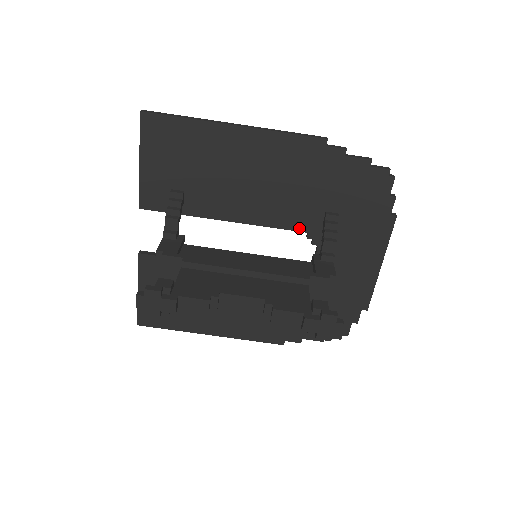
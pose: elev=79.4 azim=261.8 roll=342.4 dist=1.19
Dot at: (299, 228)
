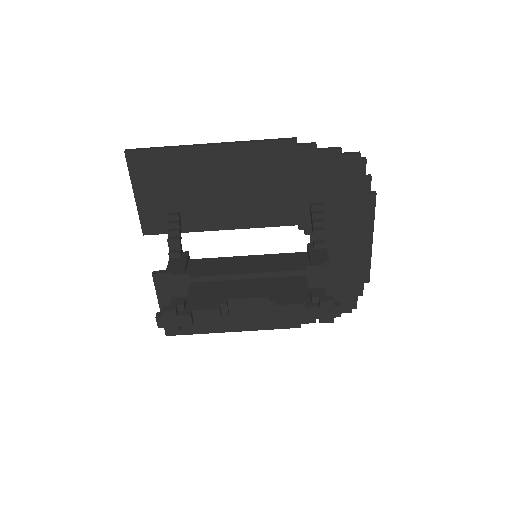
Dot at: (290, 223)
